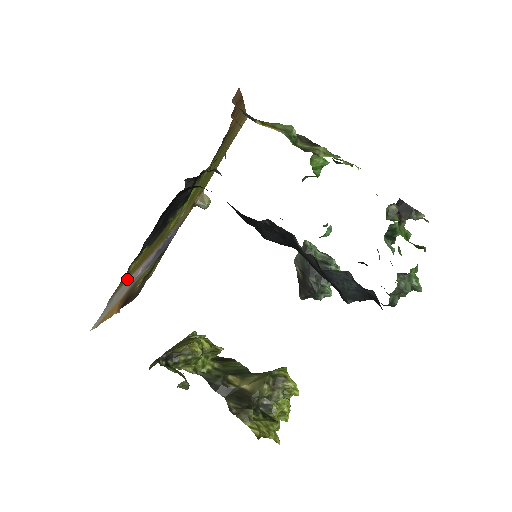
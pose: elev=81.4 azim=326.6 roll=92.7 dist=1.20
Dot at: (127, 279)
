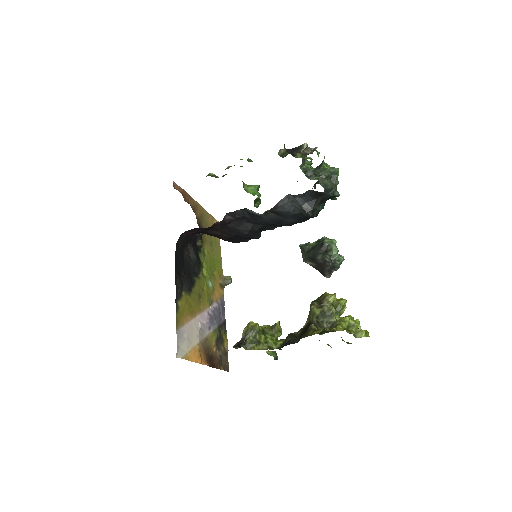
Dot at: (186, 320)
